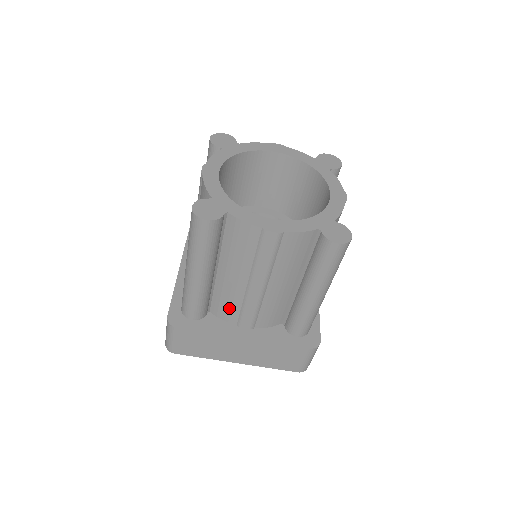
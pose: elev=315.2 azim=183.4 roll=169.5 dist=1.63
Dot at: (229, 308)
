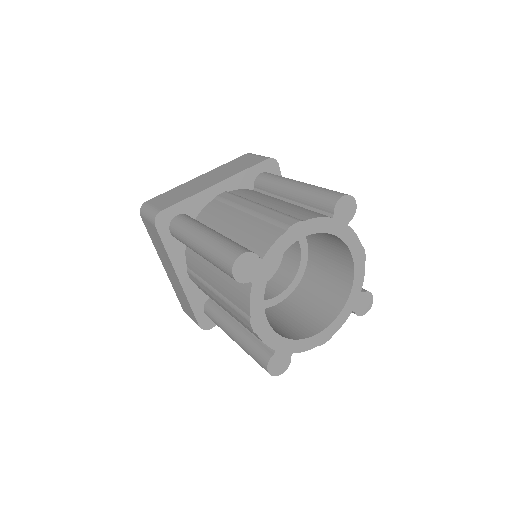
Dot at: (194, 263)
